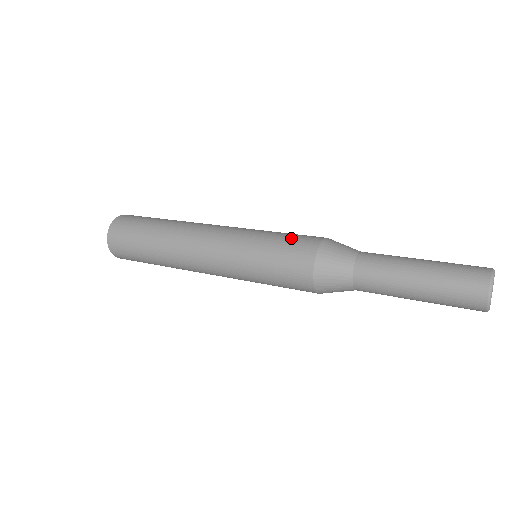
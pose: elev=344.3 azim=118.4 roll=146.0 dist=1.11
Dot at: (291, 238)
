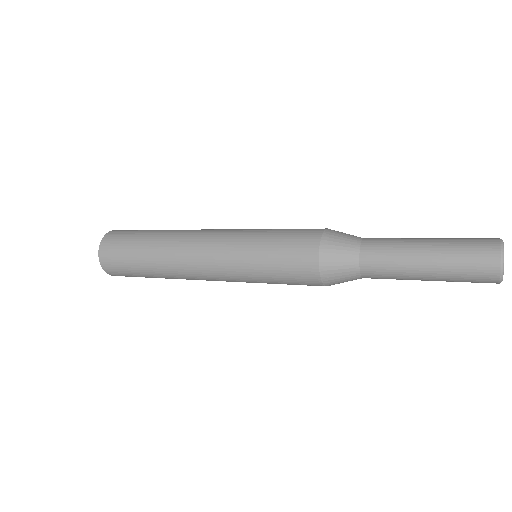
Dot at: (294, 229)
